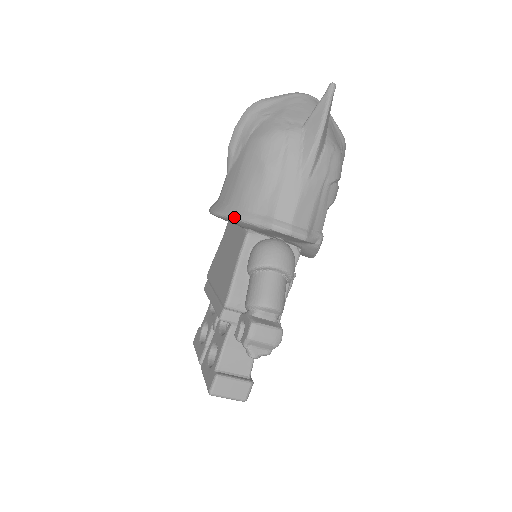
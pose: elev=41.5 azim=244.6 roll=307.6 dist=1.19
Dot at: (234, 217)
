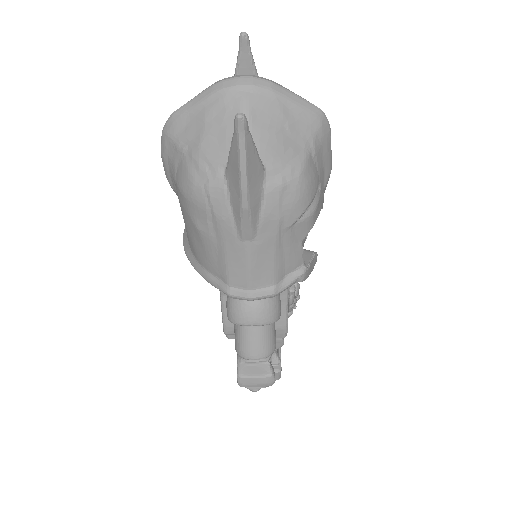
Dot at: occluded
